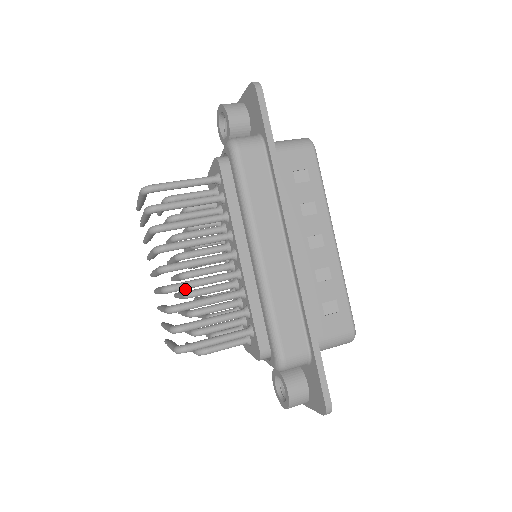
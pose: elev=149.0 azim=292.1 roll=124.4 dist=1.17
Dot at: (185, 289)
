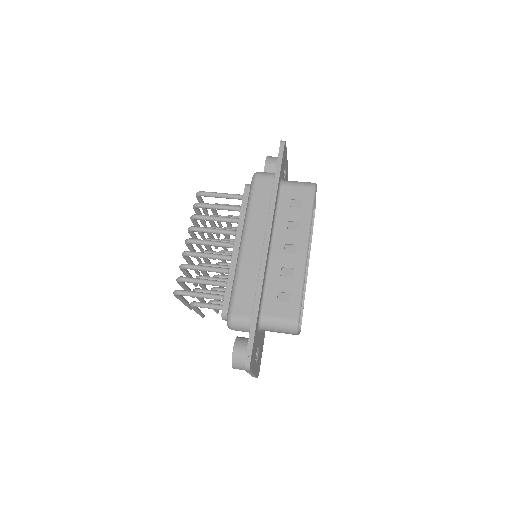
Dot at: (195, 256)
